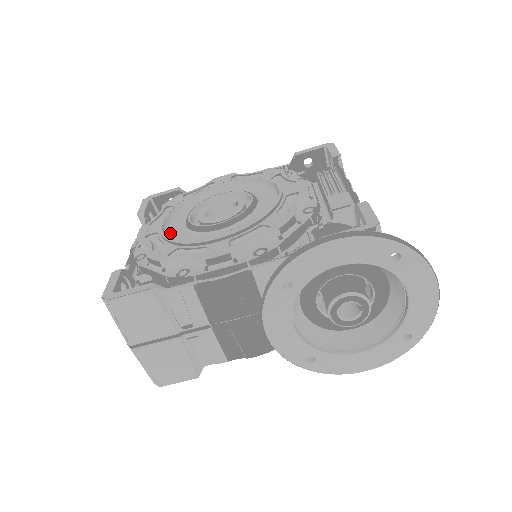
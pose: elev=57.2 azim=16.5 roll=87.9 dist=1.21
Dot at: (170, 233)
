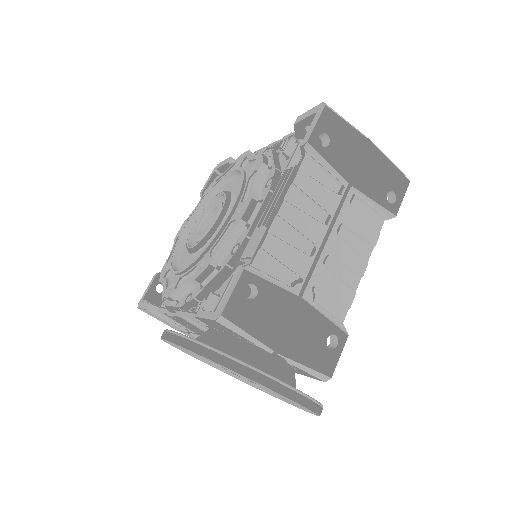
Dot at: (187, 238)
